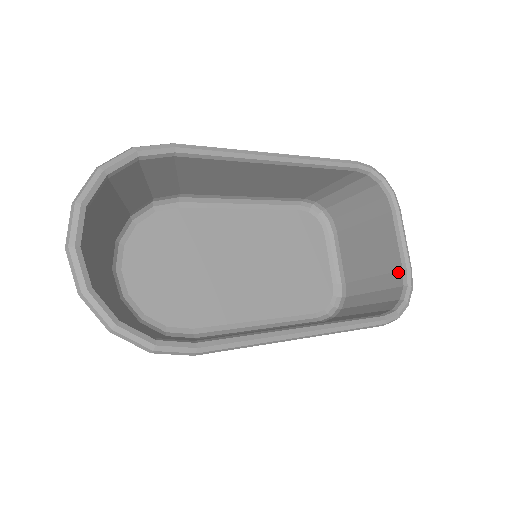
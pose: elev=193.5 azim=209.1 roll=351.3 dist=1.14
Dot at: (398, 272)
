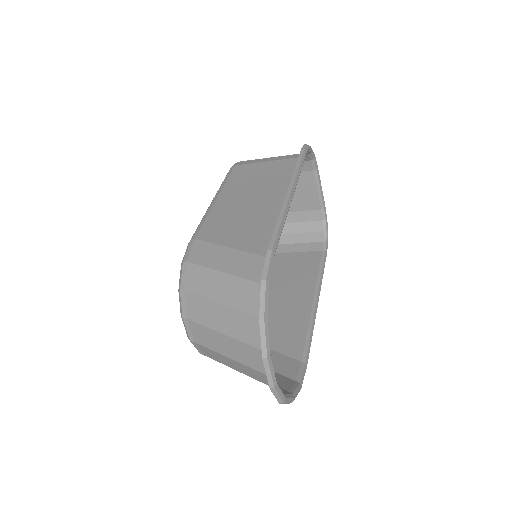
Dot at: (317, 211)
